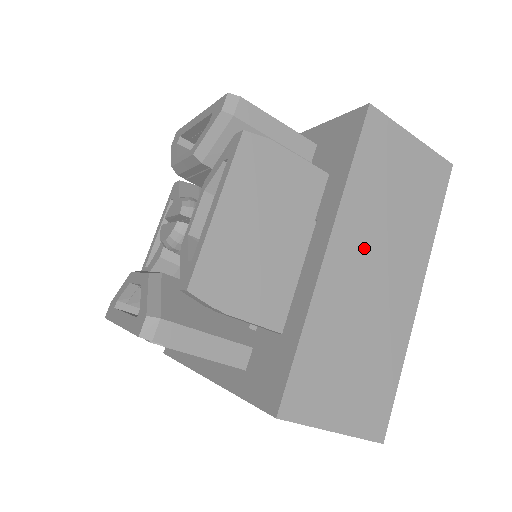
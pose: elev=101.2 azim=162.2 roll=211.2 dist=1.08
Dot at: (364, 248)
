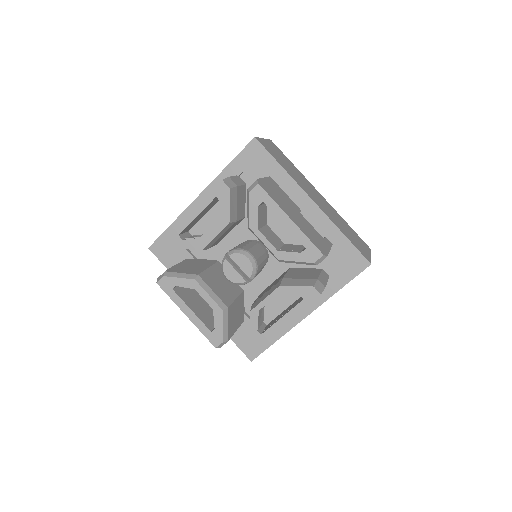
Dot at: occluded
